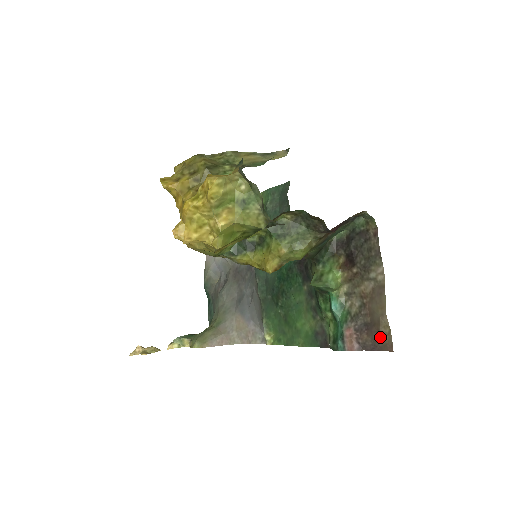
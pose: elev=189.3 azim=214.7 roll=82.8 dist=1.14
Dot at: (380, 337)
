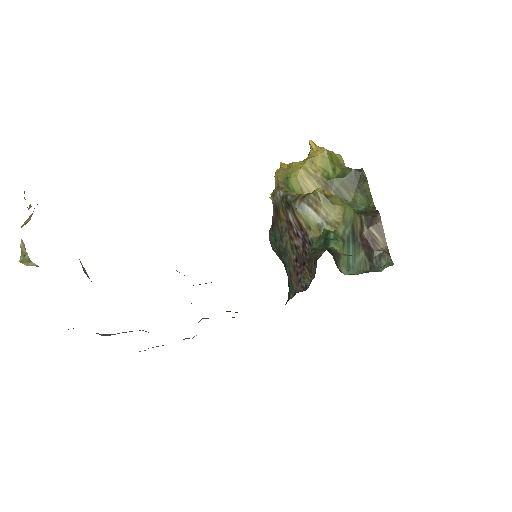
Dot at: occluded
